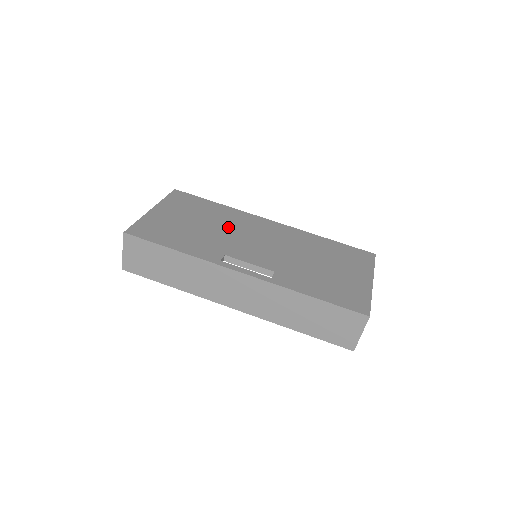
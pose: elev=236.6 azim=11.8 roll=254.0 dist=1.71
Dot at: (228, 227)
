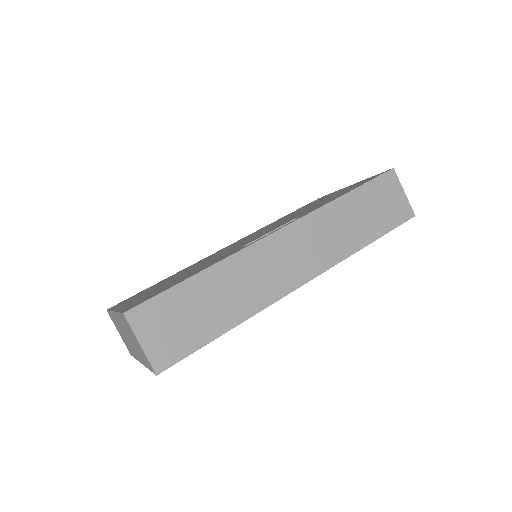
Dot at: (204, 261)
